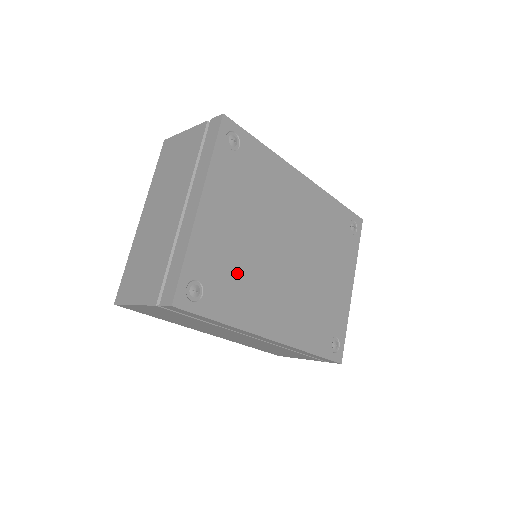
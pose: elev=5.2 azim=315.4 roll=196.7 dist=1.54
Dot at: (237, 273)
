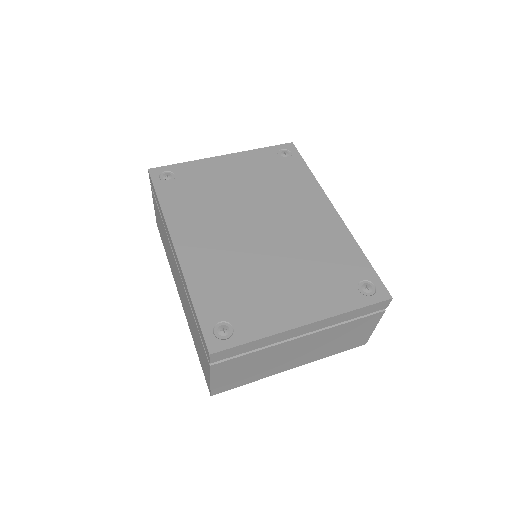
Dot at: (203, 196)
